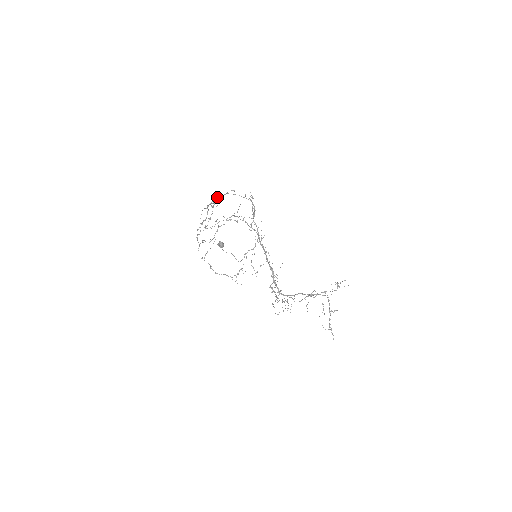
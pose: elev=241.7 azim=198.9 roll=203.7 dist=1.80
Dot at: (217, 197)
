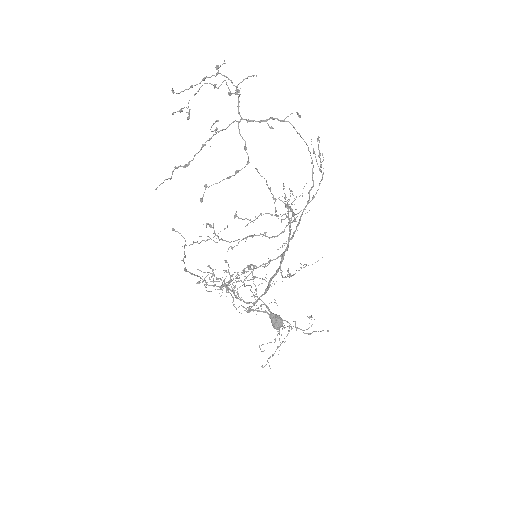
Dot at: (271, 118)
